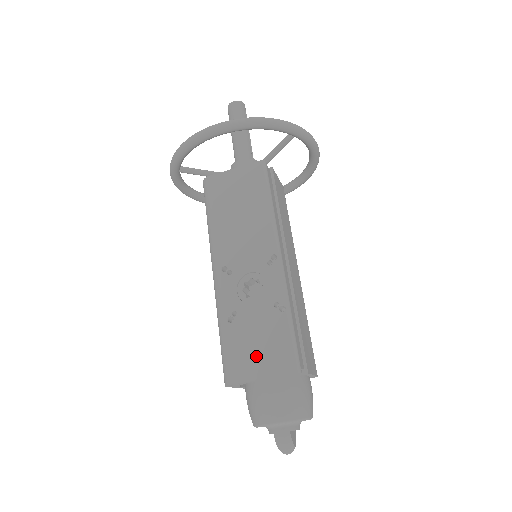
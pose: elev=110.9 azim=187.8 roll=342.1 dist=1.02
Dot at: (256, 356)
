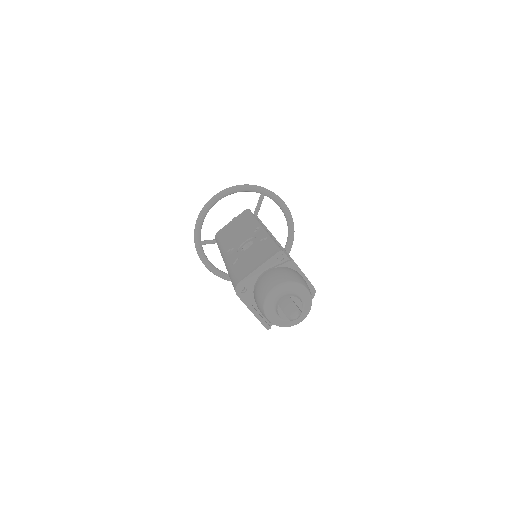
Dot at: (252, 263)
